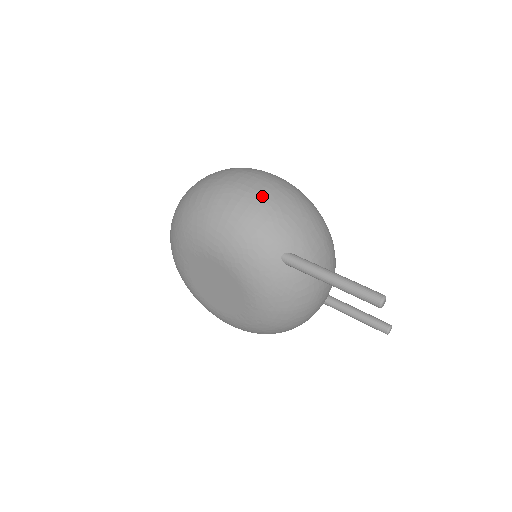
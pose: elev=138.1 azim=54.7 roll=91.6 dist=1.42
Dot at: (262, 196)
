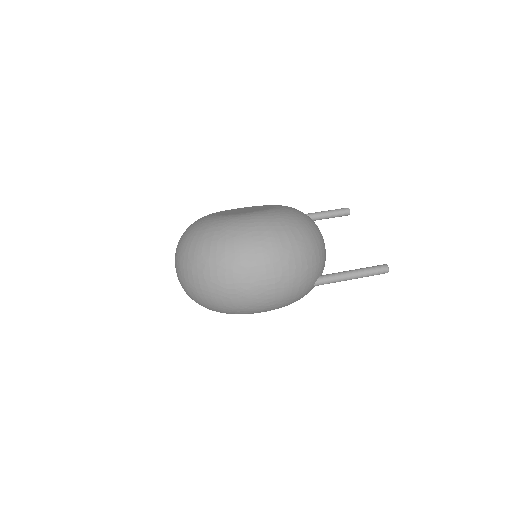
Dot at: (287, 277)
